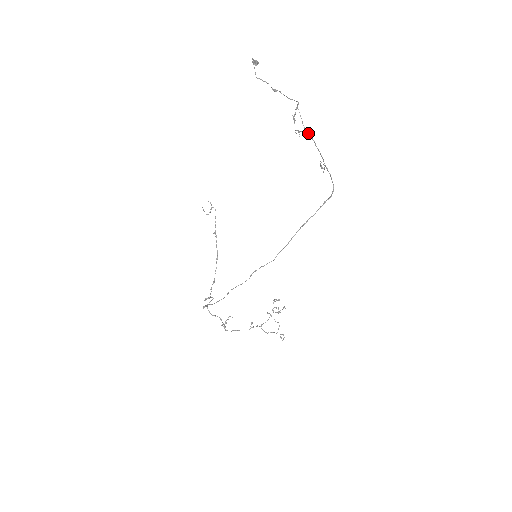
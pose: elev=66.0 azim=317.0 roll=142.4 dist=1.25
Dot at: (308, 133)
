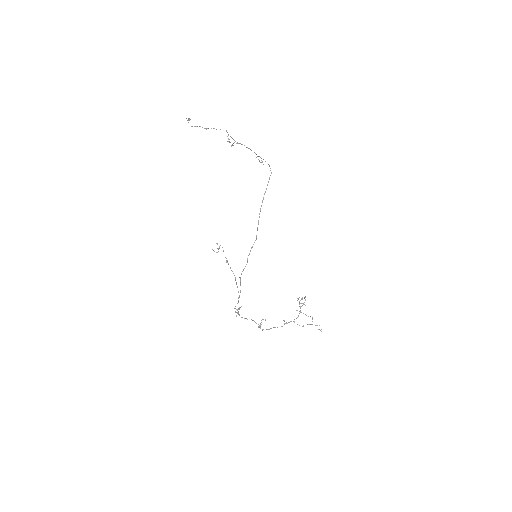
Dot at: (239, 143)
